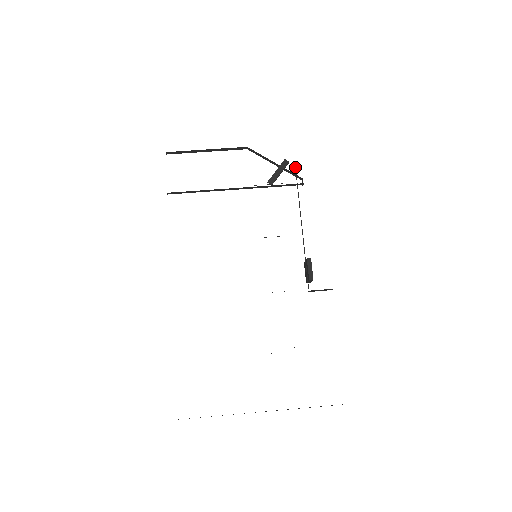
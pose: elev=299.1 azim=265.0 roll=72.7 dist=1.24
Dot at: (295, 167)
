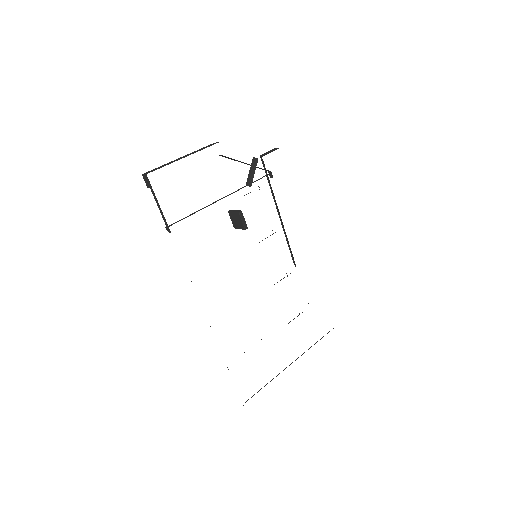
Dot at: (262, 162)
